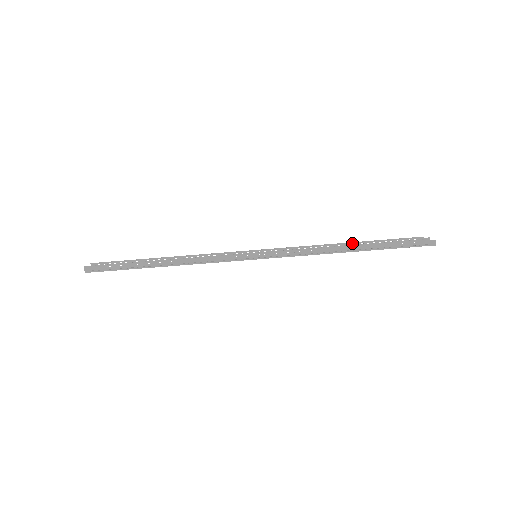
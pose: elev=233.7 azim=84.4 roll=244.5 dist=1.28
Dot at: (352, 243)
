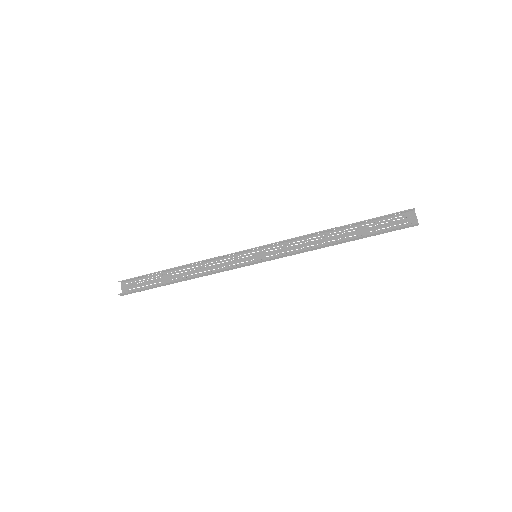
Dot at: (340, 226)
